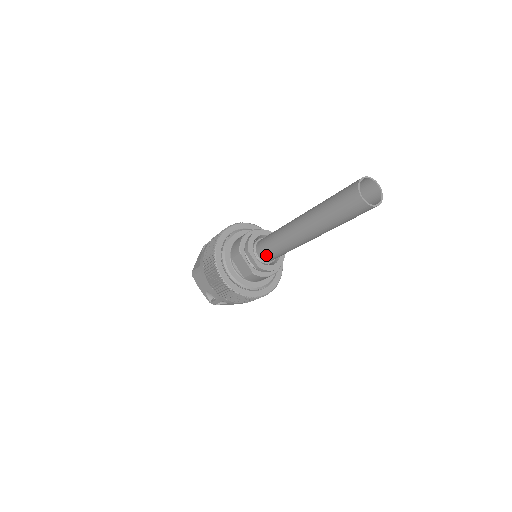
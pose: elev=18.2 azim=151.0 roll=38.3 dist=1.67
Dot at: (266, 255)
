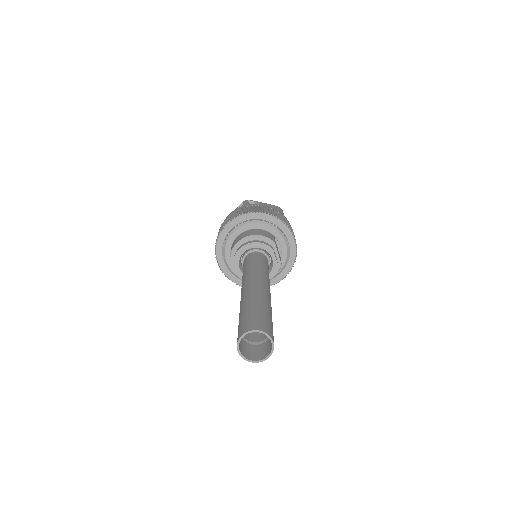
Dot at: occluded
